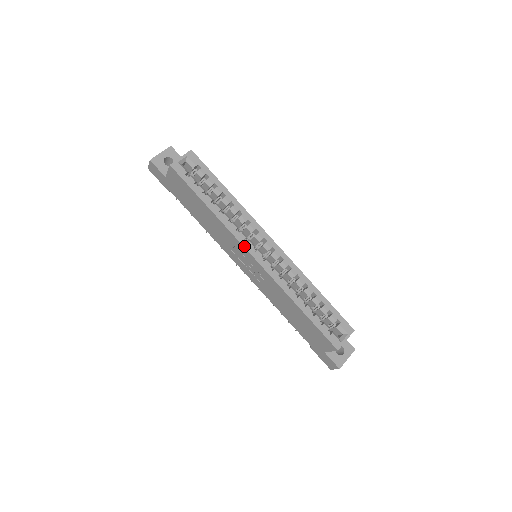
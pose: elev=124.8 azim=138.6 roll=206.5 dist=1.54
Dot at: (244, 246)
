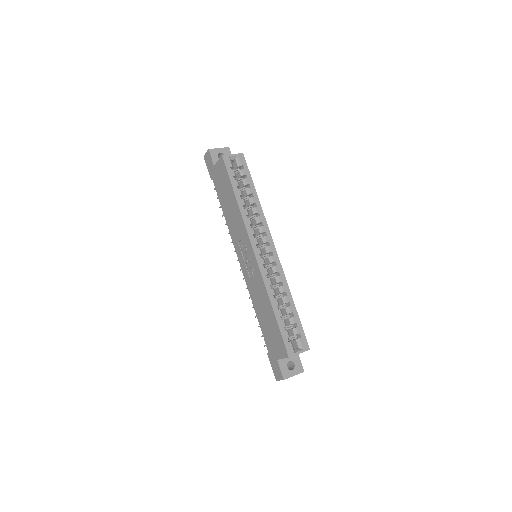
Dot at: (250, 239)
